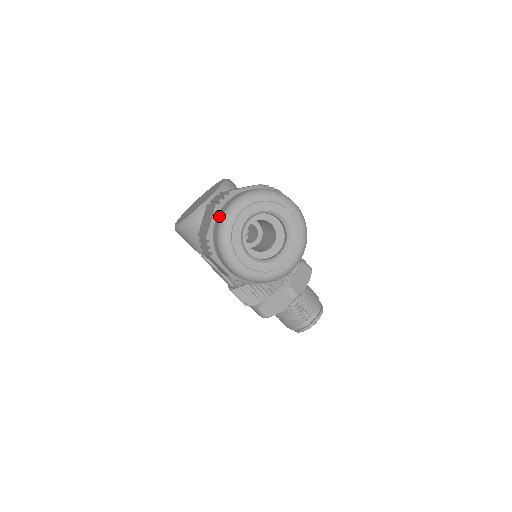
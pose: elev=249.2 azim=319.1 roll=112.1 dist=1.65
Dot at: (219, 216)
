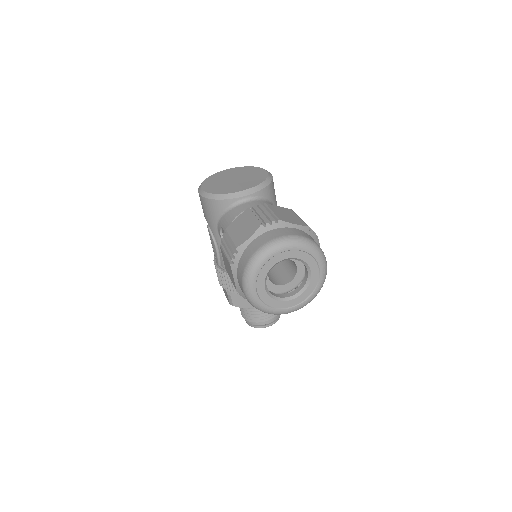
Dot at: (260, 241)
